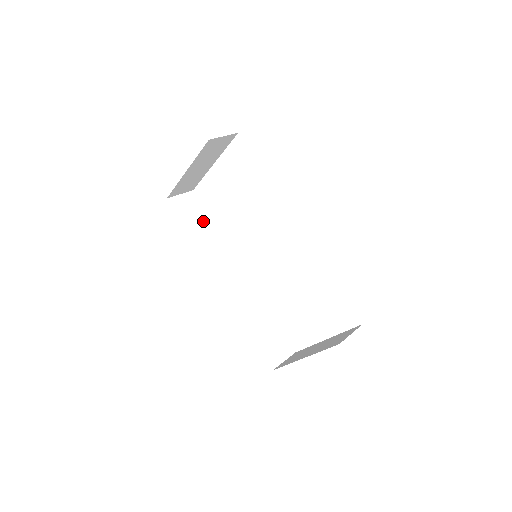
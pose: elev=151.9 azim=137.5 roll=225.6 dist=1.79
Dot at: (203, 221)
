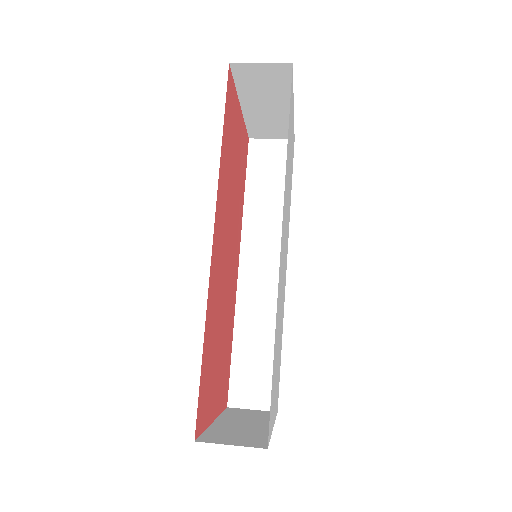
Dot at: (277, 184)
